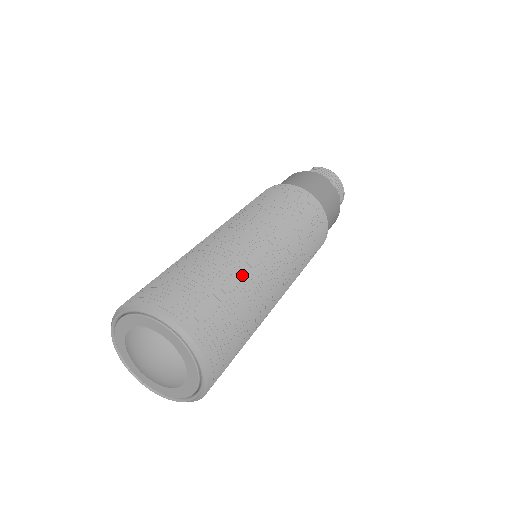
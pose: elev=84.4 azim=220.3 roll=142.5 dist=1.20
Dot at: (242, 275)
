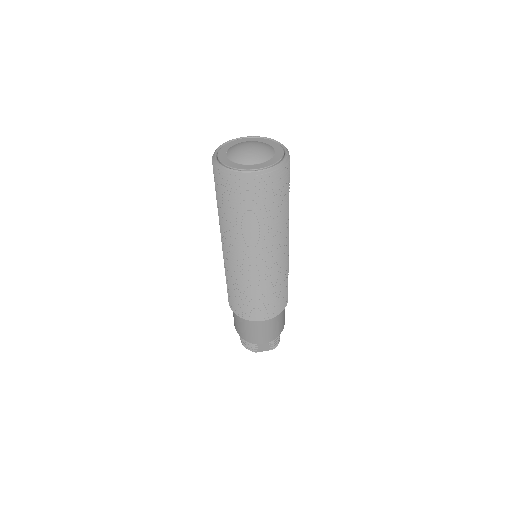
Dot at: occluded
